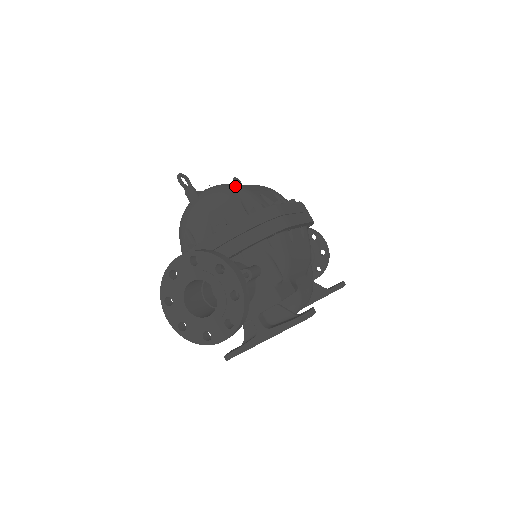
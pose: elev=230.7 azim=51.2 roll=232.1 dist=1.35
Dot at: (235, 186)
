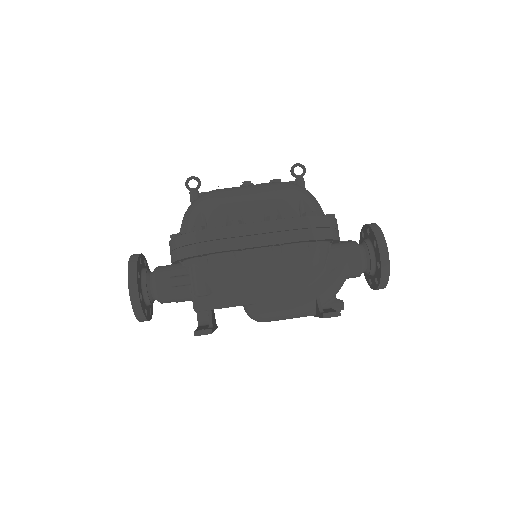
Dot at: (210, 198)
